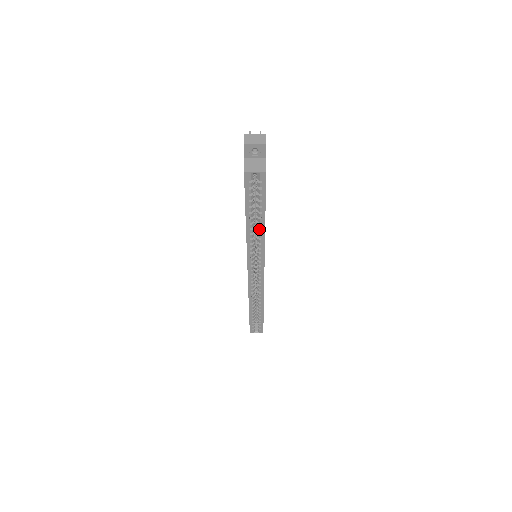
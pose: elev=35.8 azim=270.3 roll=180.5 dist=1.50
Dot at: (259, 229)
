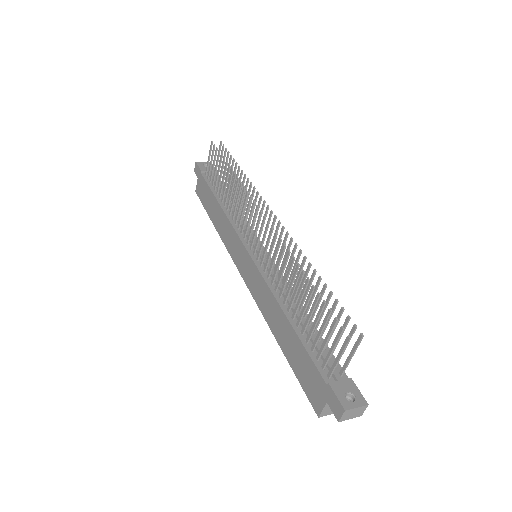
Dot at: occluded
